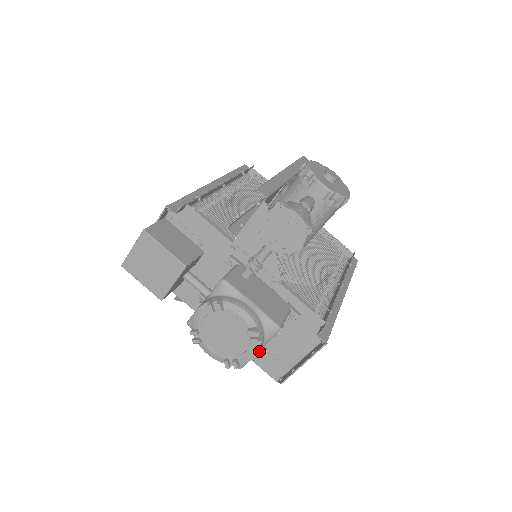
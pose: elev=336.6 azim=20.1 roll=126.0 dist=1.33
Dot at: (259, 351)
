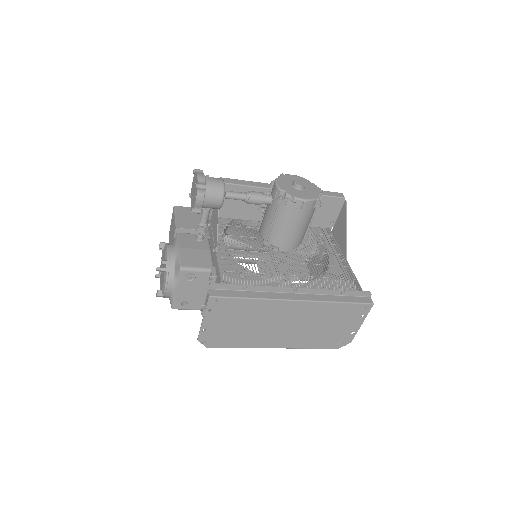
Dot at: (201, 311)
